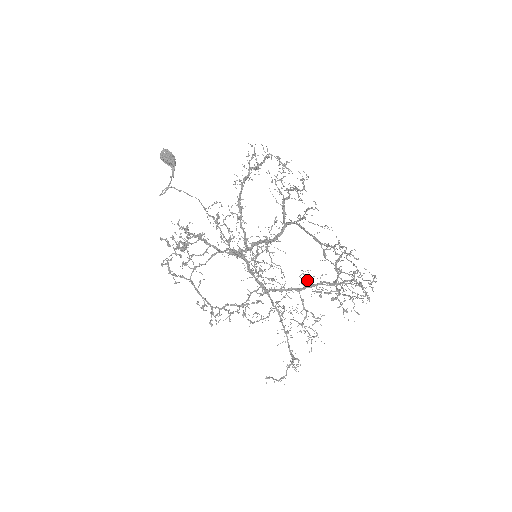
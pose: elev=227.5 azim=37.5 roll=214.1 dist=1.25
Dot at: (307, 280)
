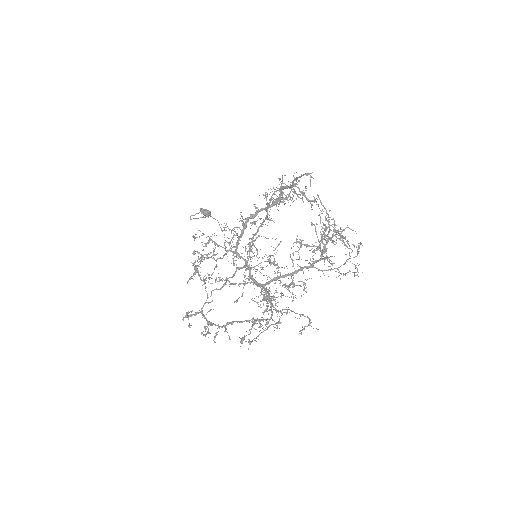
Dot at: occluded
